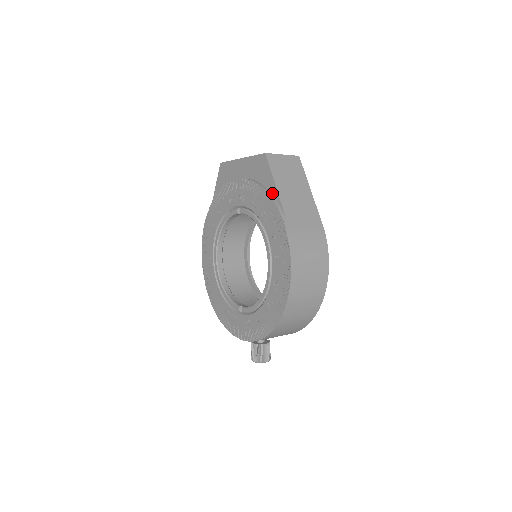
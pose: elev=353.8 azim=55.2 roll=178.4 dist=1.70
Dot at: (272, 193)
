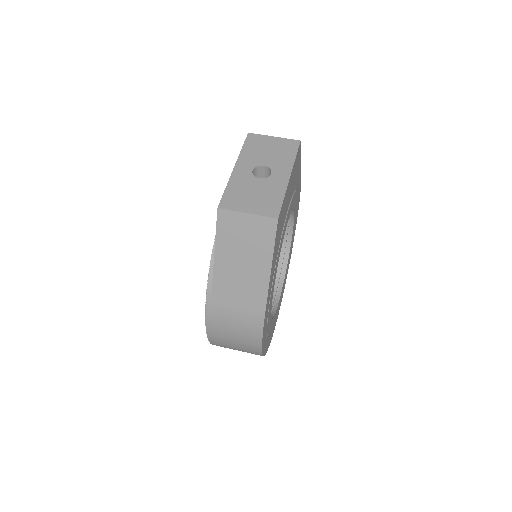
Dot at: occluded
